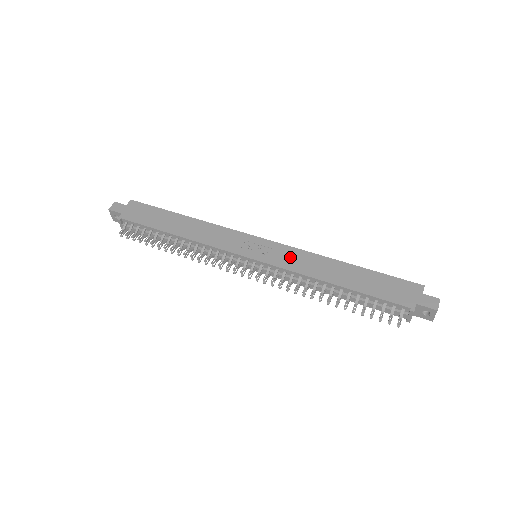
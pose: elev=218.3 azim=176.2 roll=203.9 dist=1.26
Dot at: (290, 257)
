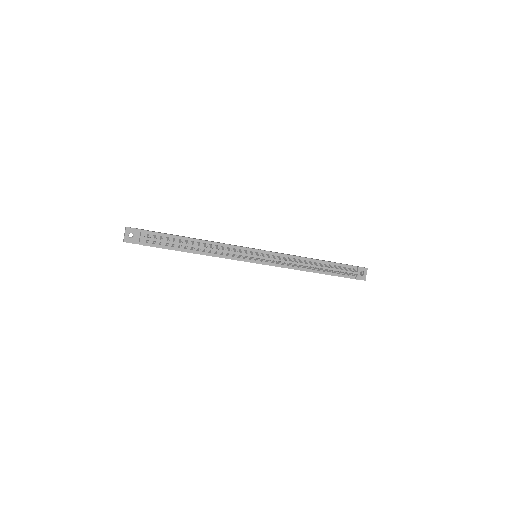
Dot at: occluded
